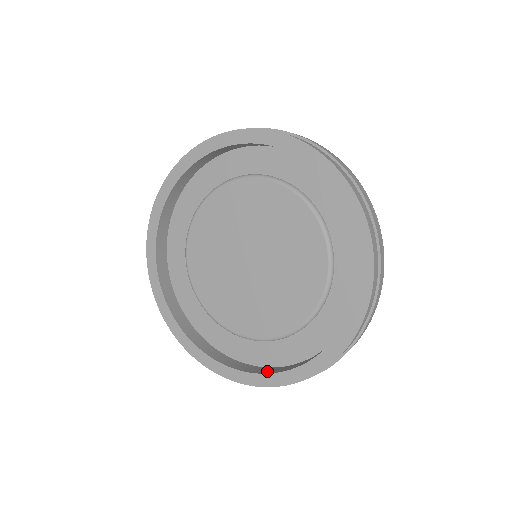
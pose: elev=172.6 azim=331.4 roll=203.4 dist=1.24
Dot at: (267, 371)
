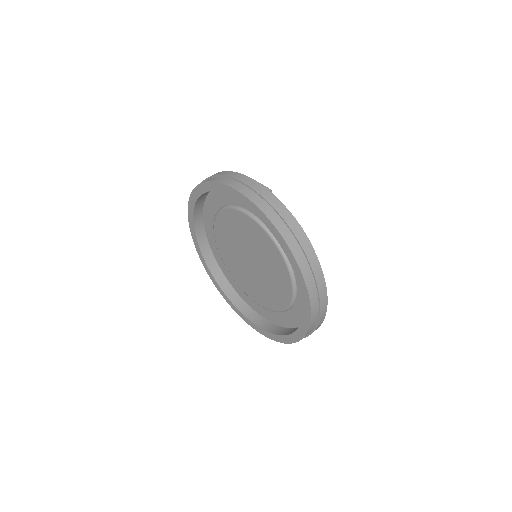
Dot at: (261, 324)
